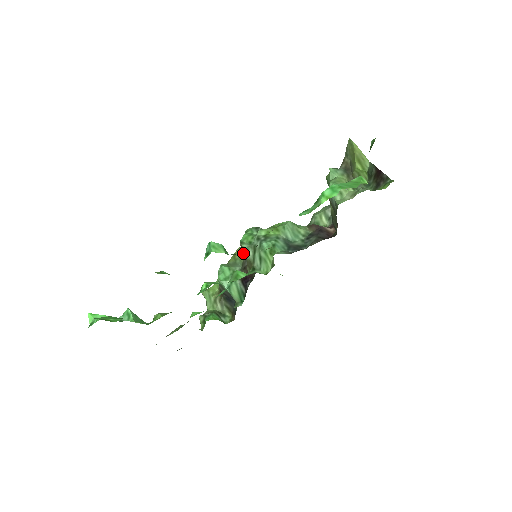
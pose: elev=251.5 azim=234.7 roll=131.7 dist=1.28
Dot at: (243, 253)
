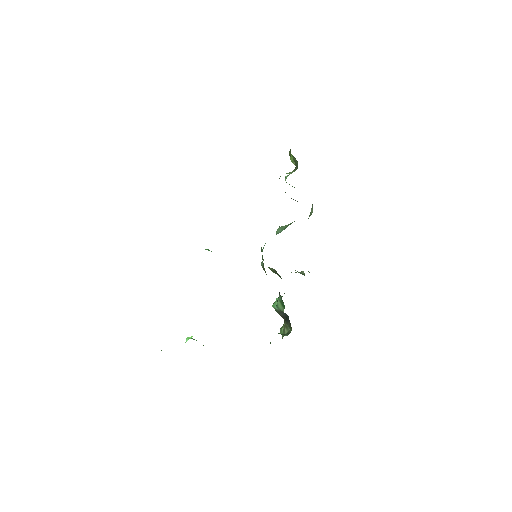
Dot at: occluded
